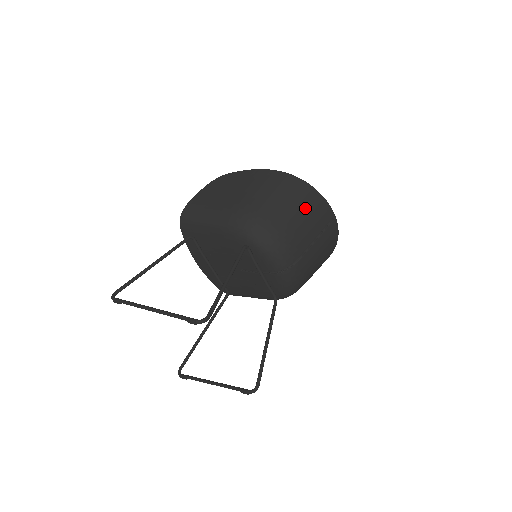
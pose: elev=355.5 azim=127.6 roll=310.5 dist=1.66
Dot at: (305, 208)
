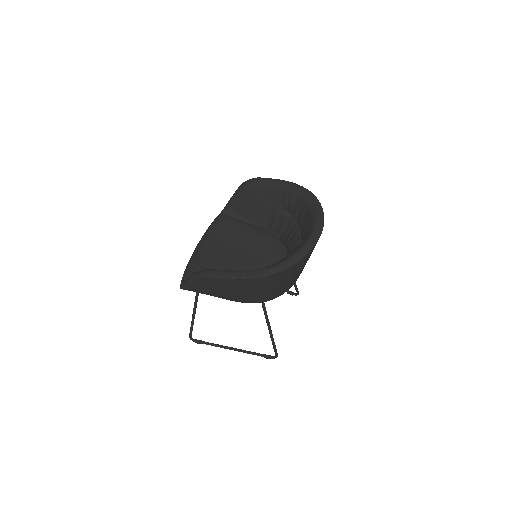
Dot at: (299, 270)
